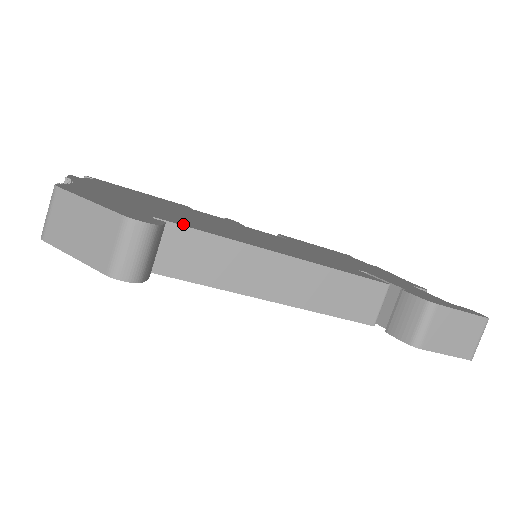
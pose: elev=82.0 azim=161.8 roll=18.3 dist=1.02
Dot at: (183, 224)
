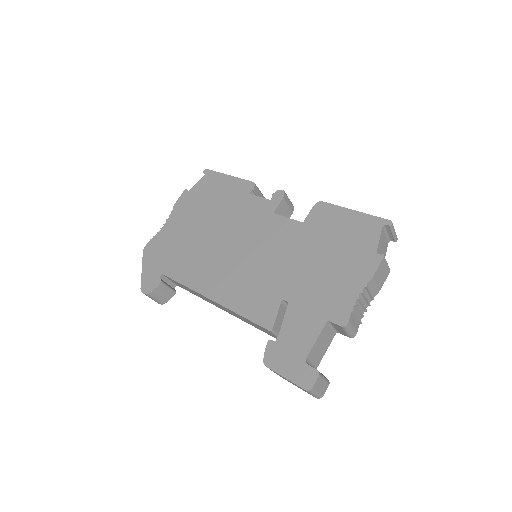
Dot at: (174, 275)
